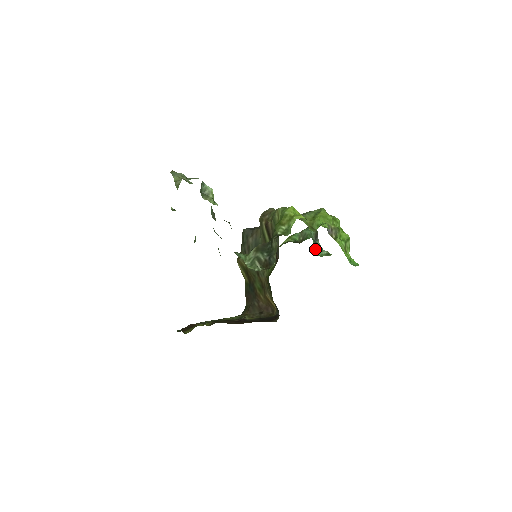
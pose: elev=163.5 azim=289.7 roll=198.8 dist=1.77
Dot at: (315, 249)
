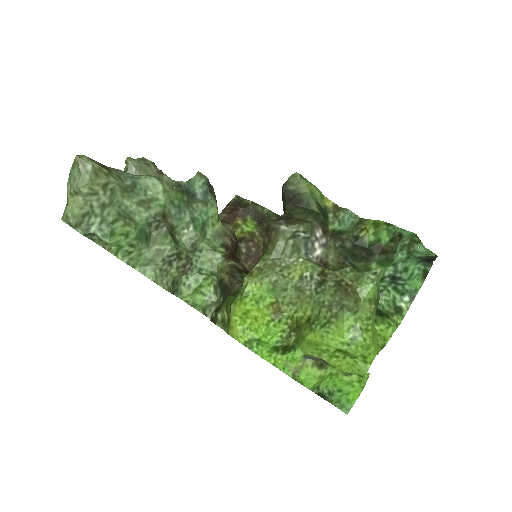
Dot at: (393, 282)
